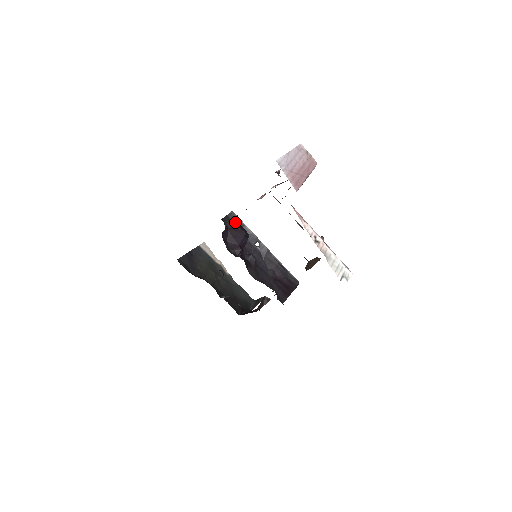
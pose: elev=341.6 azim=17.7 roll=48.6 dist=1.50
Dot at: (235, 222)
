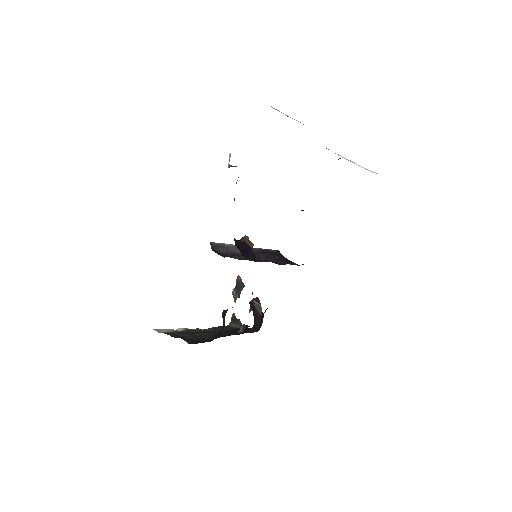
Dot at: (234, 239)
